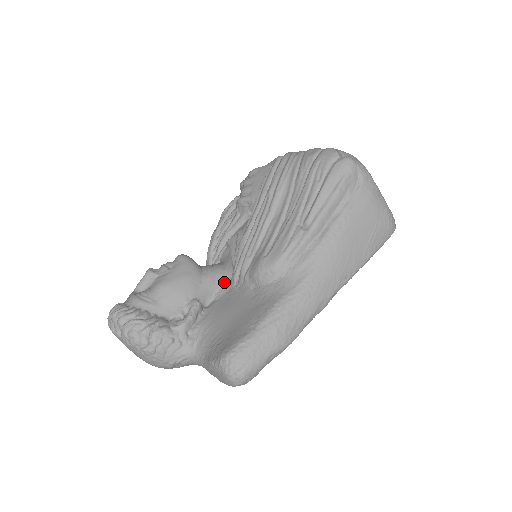
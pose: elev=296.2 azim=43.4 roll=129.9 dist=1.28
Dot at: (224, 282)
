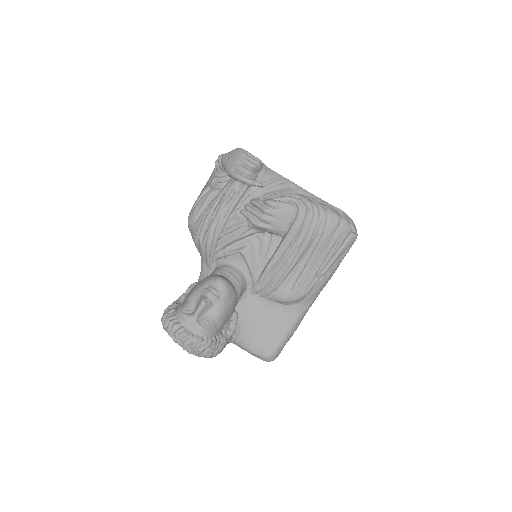
Dot at: (245, 289)
